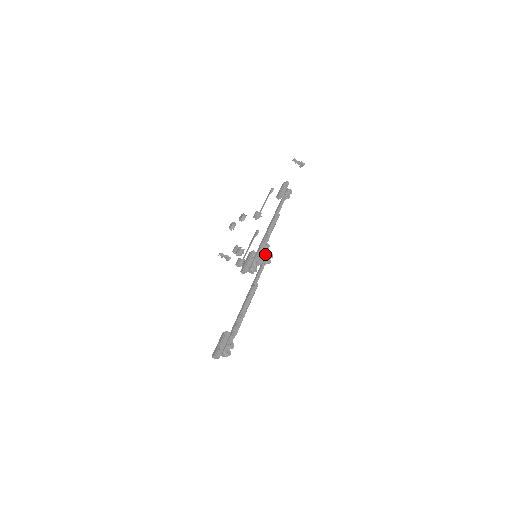
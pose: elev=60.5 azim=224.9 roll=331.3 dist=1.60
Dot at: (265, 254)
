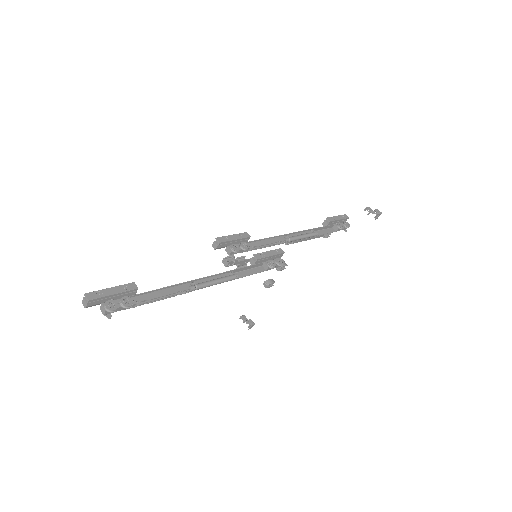
Dot at: (270, 254)
